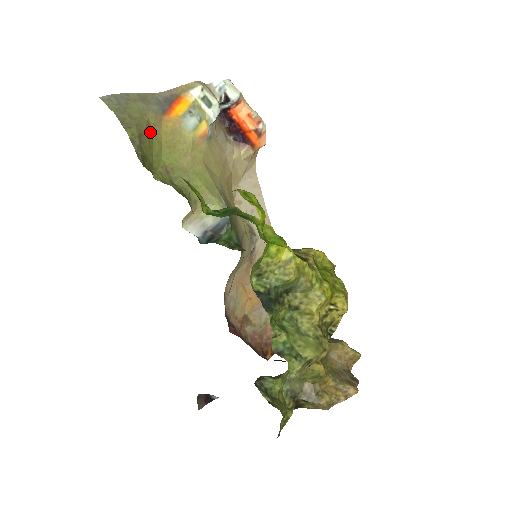
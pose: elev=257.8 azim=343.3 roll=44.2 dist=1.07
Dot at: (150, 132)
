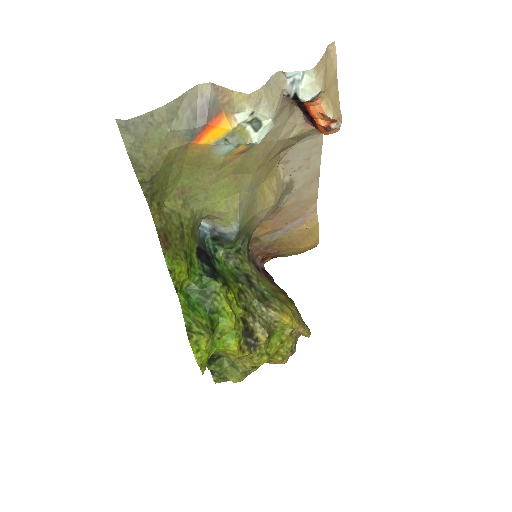
Dot at: (169, 164)
